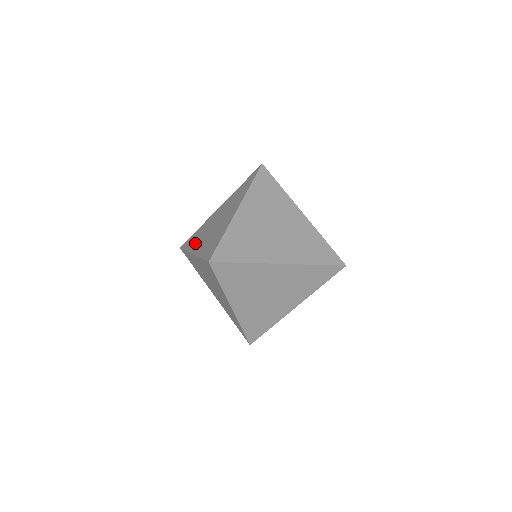
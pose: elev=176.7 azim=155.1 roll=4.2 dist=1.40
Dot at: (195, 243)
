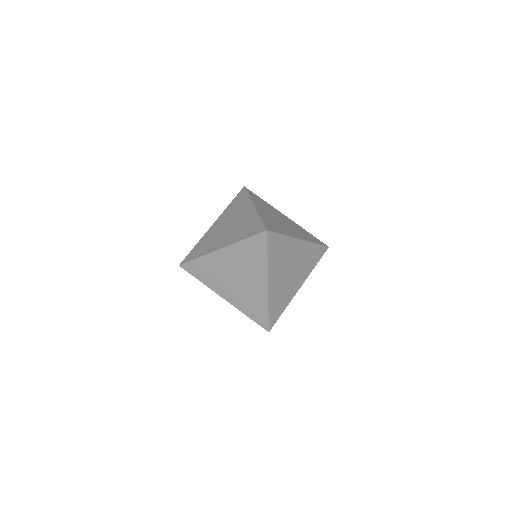
Dot at: (225, 214)
